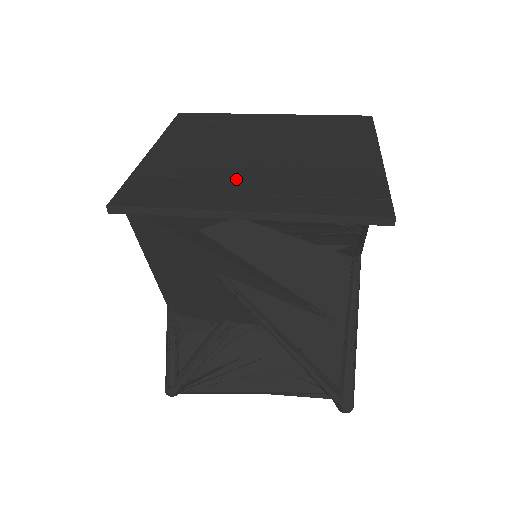
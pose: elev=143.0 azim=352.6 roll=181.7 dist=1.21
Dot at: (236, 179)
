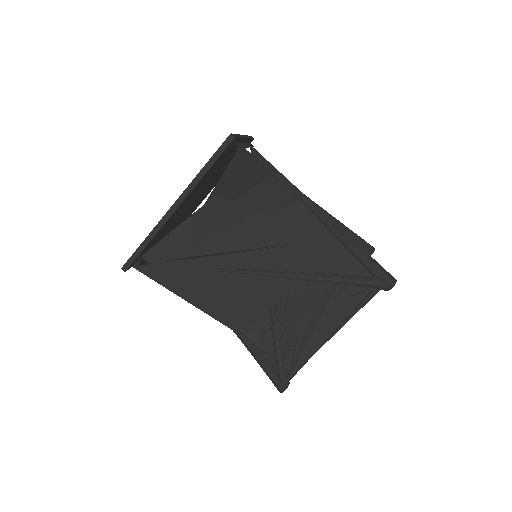
Dot at: occluded
